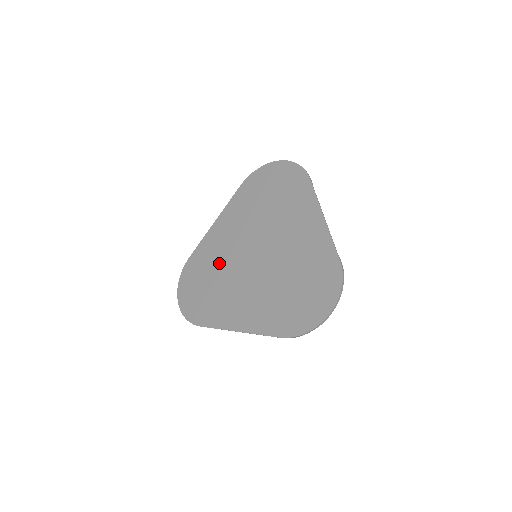
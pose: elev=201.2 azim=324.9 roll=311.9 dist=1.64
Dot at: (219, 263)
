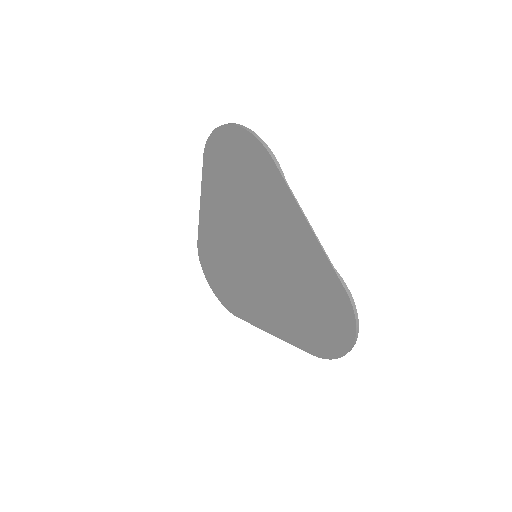
Dot at: (225, 256)
